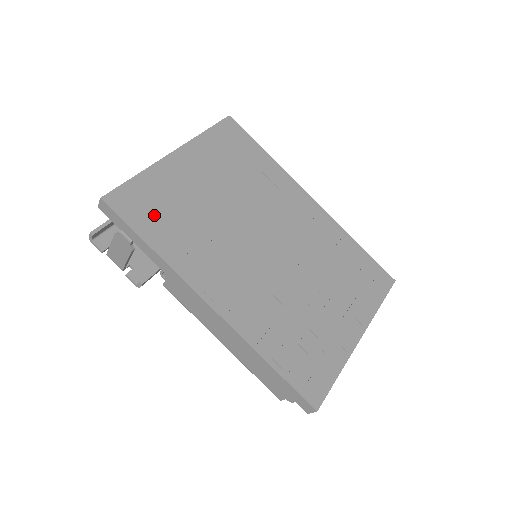
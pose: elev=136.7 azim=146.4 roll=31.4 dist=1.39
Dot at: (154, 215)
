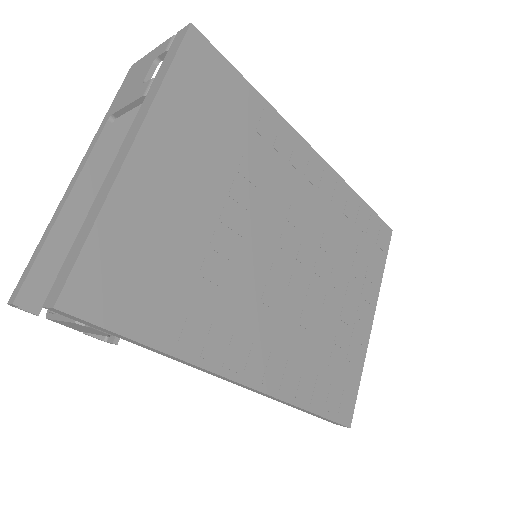
Dot at: (143, 291)
